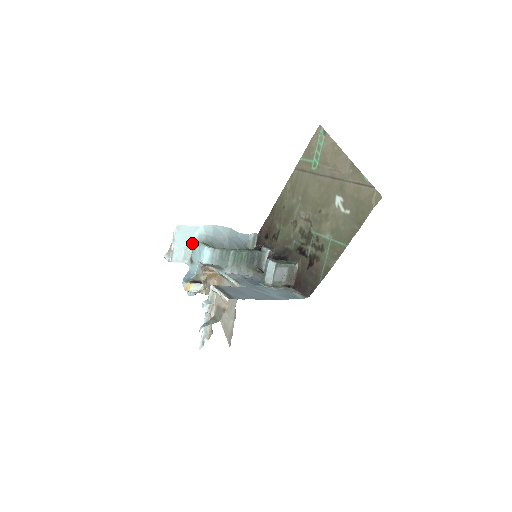
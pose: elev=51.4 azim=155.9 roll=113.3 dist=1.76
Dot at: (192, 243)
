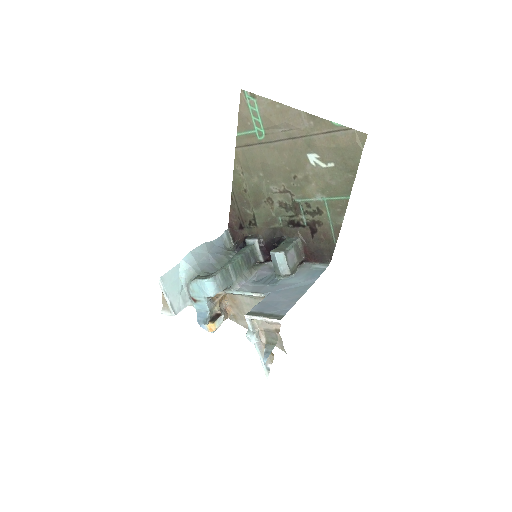
Dot at: (182, 283)
